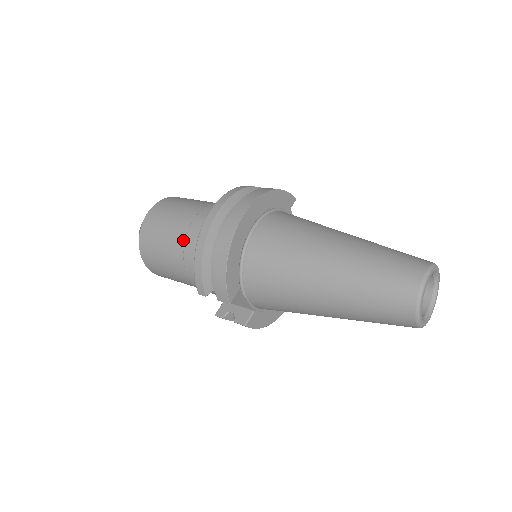
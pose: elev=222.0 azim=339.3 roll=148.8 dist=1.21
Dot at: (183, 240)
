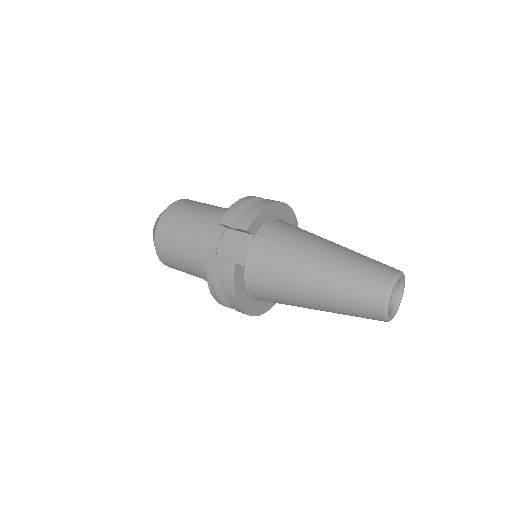
Dot at: (218, 209)
